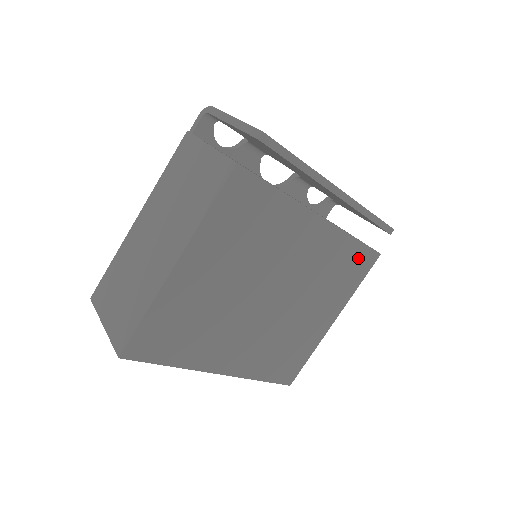
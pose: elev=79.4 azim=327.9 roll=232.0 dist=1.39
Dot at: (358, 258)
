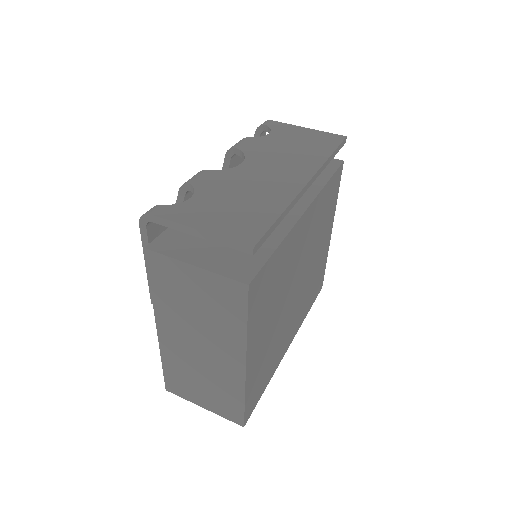
Dot at: (332, 186)
